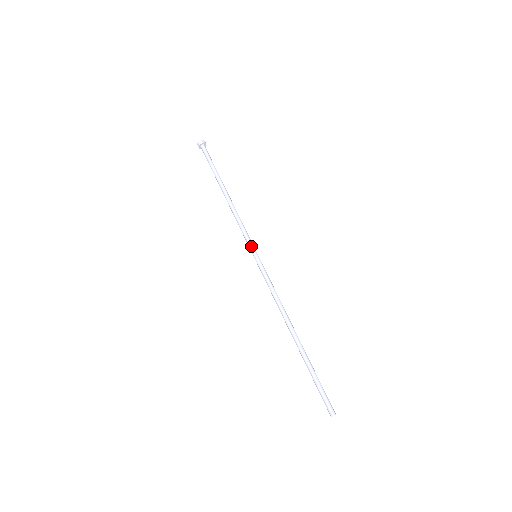
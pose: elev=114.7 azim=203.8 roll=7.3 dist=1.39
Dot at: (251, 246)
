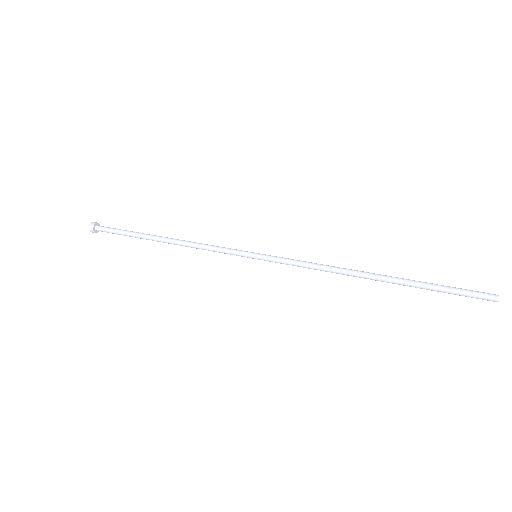
Dot at: (242, 252)
